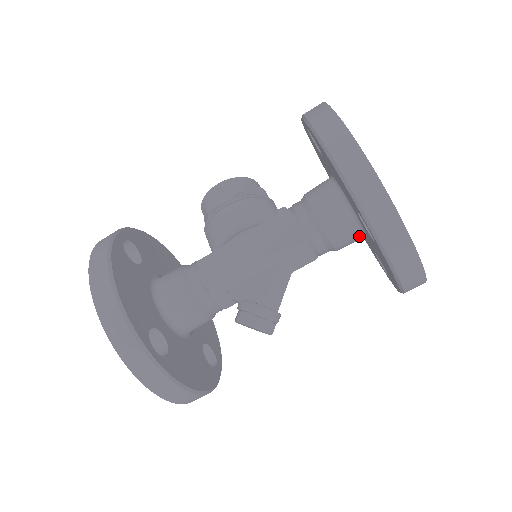
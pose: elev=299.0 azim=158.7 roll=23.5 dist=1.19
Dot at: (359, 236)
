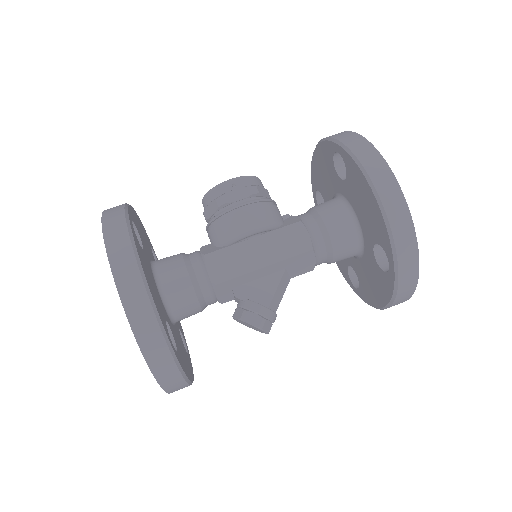
Dot at: occluded
